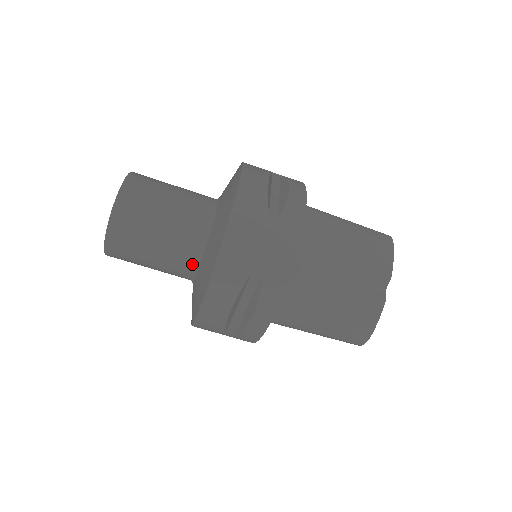
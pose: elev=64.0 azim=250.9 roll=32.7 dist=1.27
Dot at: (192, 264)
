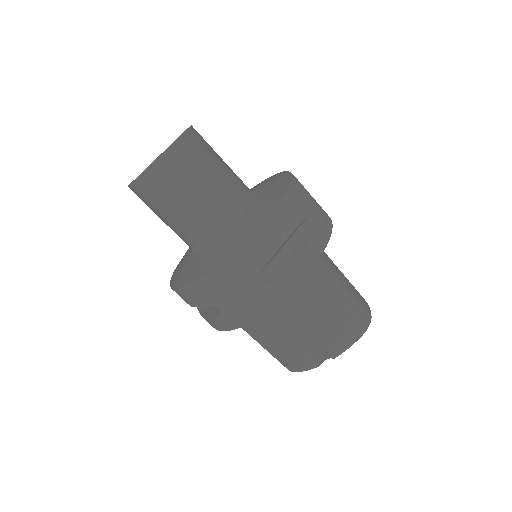
Dot at: (190, 245)
